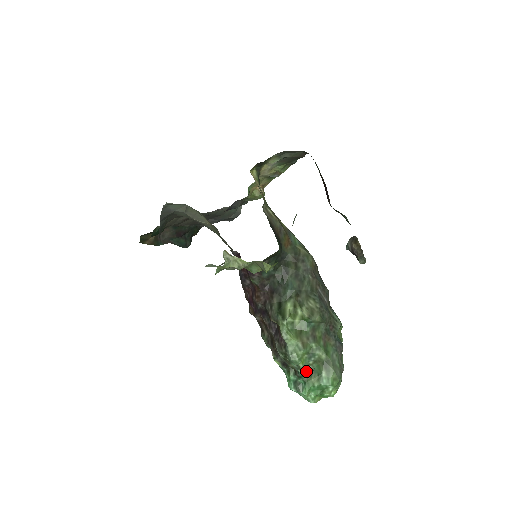
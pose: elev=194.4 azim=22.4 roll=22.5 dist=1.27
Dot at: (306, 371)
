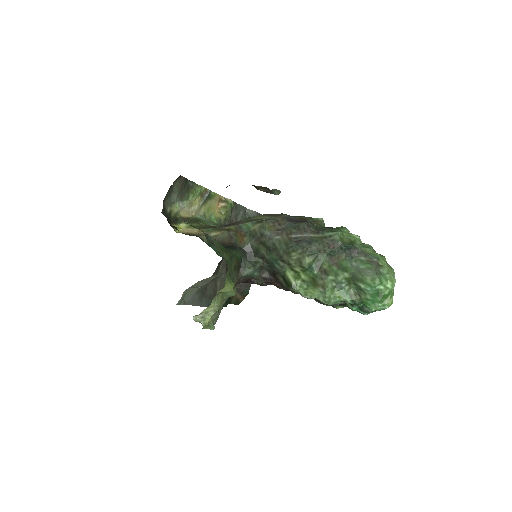
Dot at: (352, 296)
